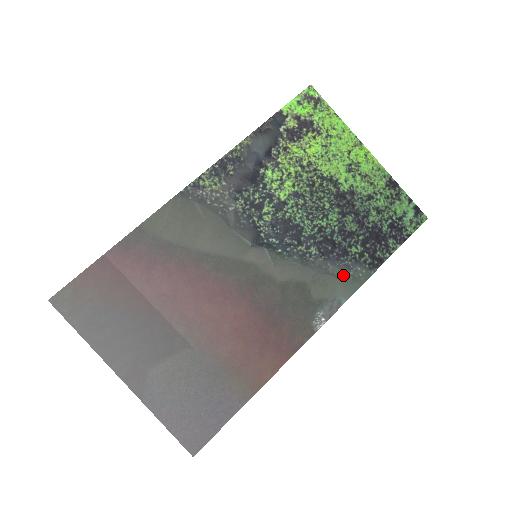
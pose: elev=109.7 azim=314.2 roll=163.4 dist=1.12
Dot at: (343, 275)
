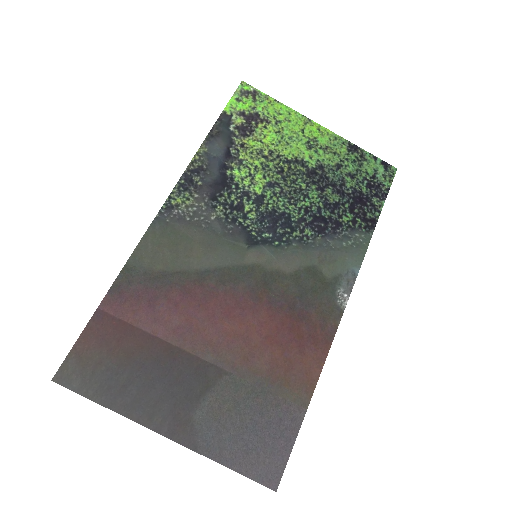
Dot at: (346, 246)
